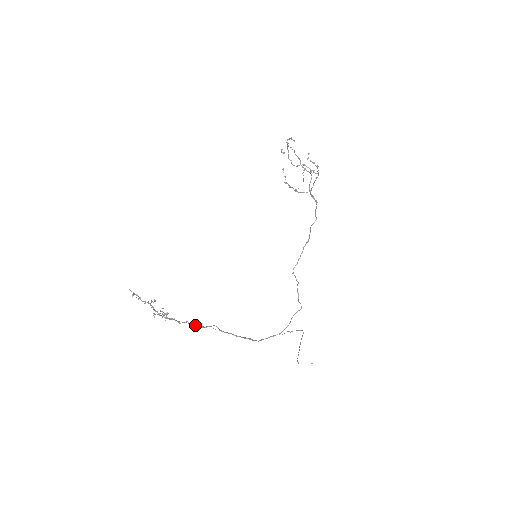
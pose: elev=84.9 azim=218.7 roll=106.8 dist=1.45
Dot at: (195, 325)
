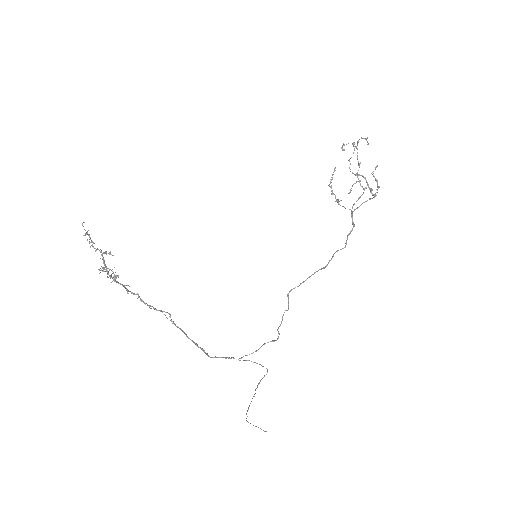
Dot at: occluded
